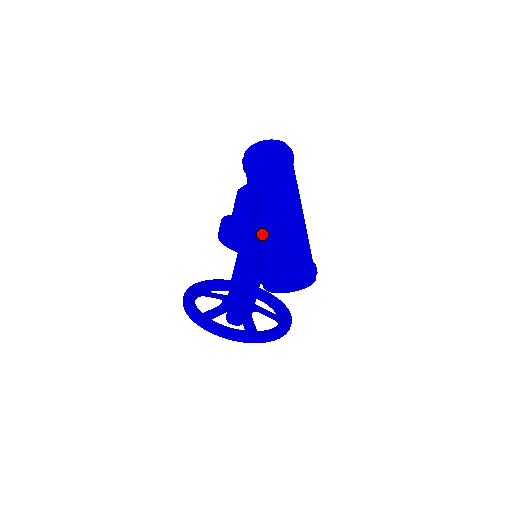
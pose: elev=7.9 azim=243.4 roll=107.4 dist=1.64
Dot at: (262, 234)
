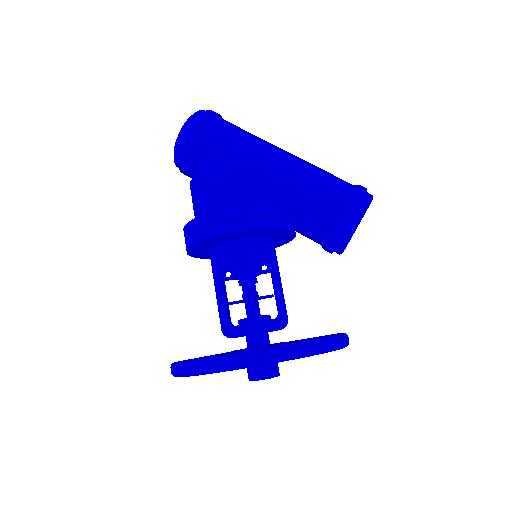
Dot at: (306, 179)
